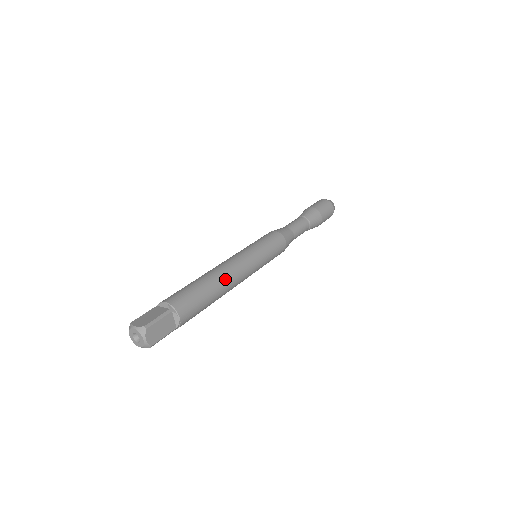
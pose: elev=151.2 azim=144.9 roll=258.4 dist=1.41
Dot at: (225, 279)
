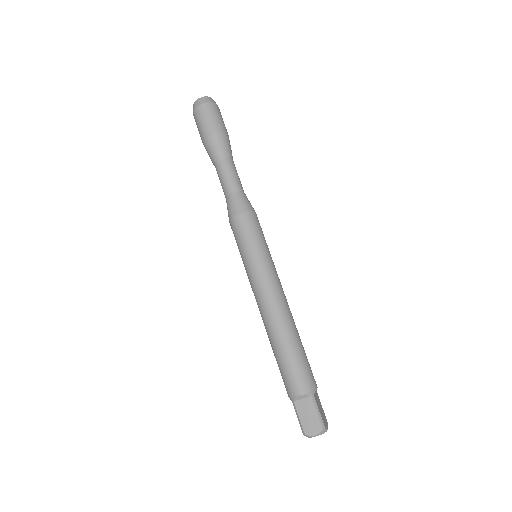
Dot at: (290, 319)
